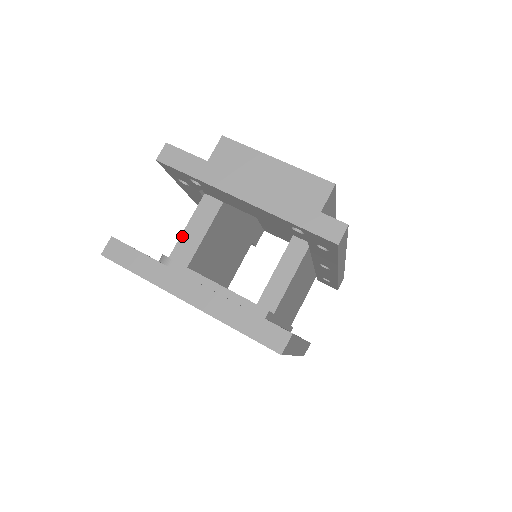
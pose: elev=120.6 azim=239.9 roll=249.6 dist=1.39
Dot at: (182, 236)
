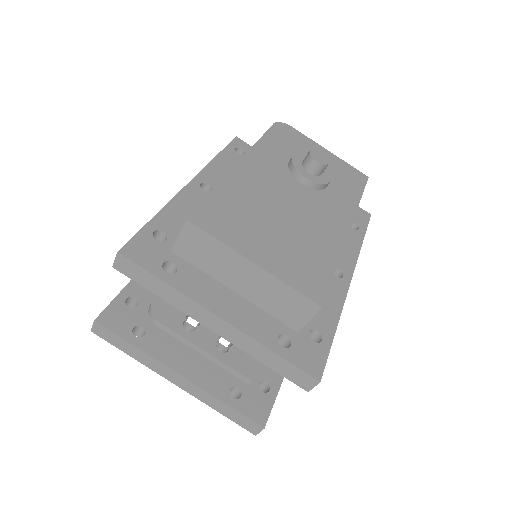
Dot at: occluded
